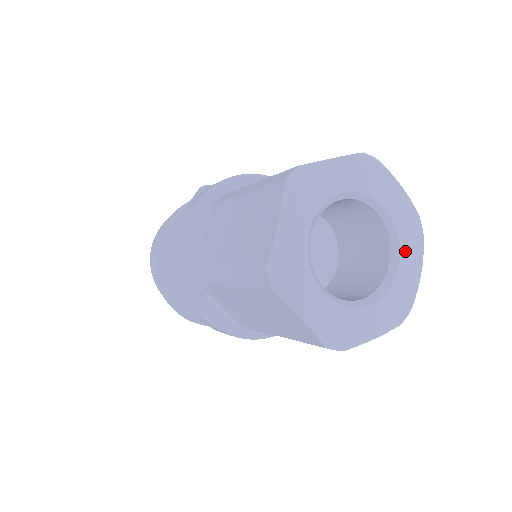
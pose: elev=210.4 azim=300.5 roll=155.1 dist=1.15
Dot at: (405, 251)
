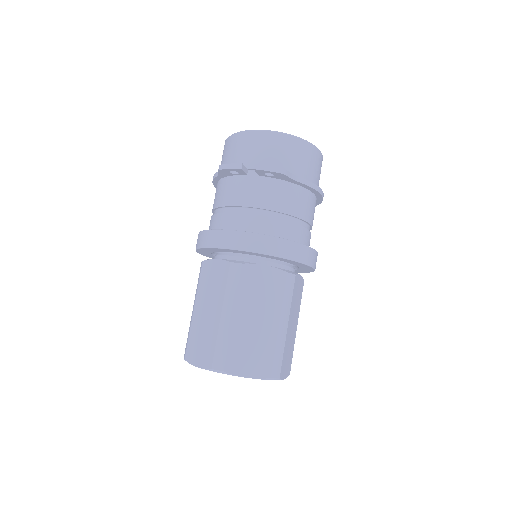
Dot at: occluded
